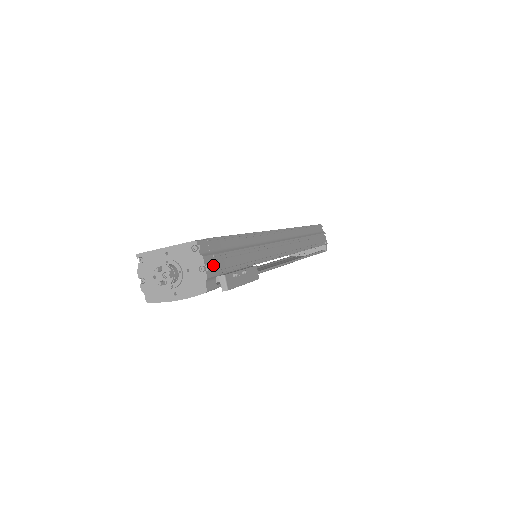
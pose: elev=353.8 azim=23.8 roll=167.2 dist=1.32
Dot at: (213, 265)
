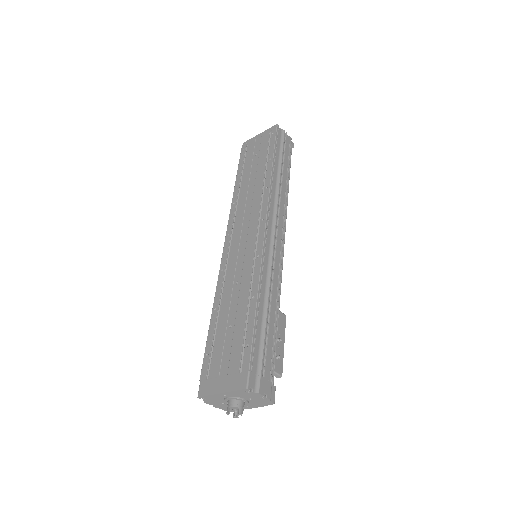
Dot at: (266, 382)
